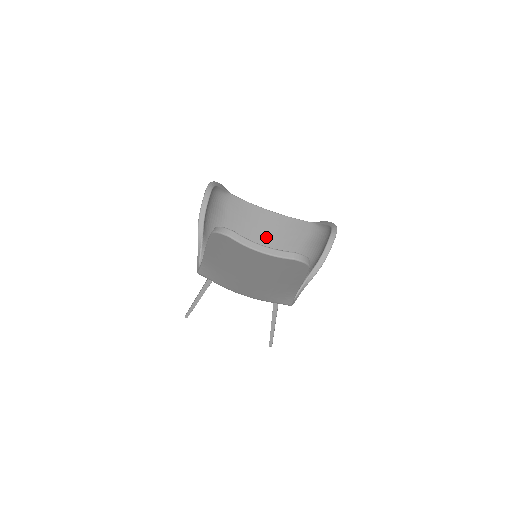
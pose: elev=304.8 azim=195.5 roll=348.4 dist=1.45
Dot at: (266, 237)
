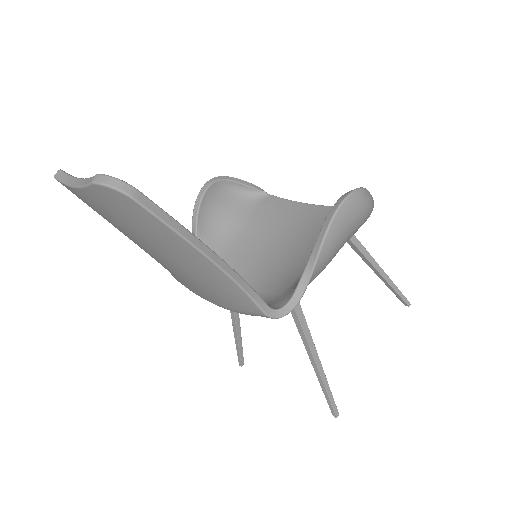
Dot at: (295, 236)
